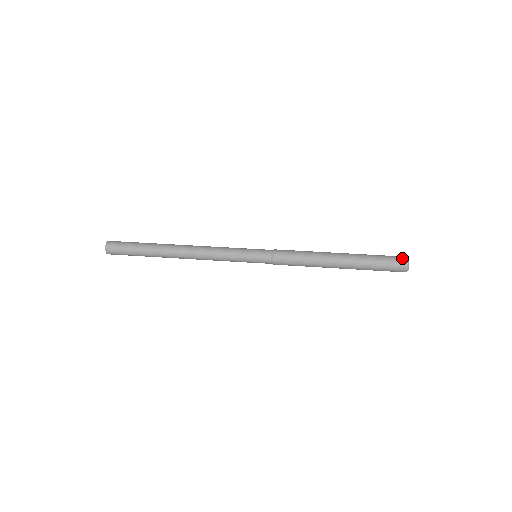
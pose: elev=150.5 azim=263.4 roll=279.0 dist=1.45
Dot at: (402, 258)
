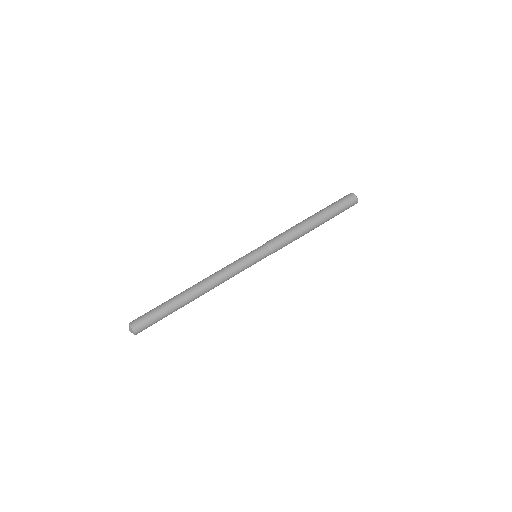
Dot at: (354, 201)
